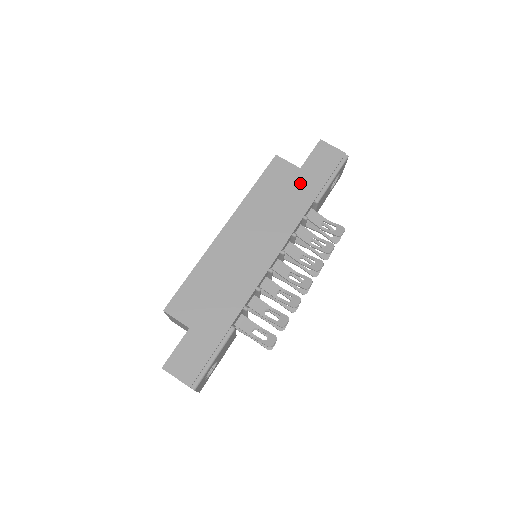
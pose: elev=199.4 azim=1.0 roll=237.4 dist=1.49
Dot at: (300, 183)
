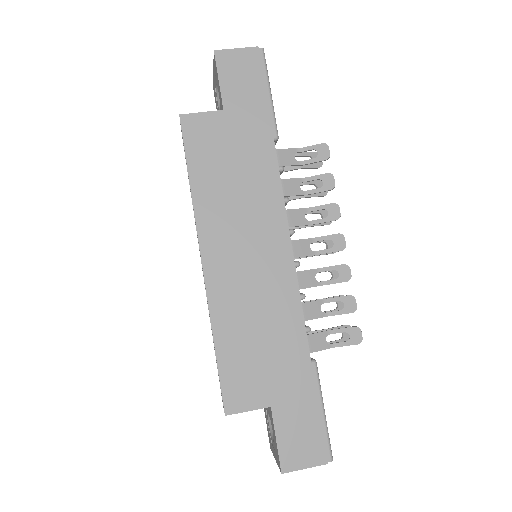
Dot at: (240, 130)
